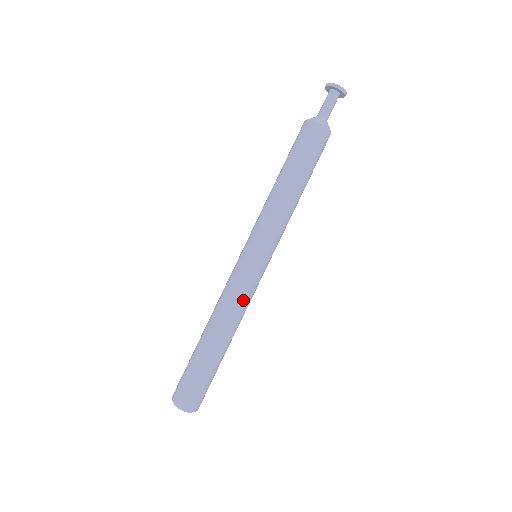
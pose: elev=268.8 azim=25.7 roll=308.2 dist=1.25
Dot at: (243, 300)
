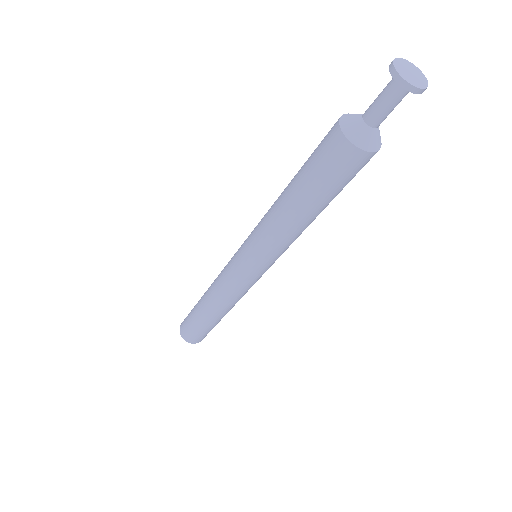
Dot at: occluded
